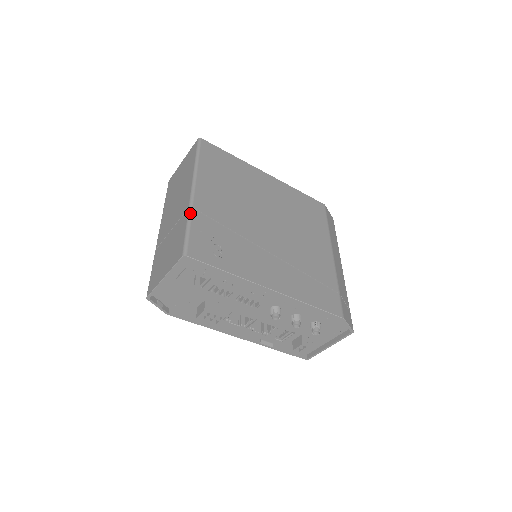
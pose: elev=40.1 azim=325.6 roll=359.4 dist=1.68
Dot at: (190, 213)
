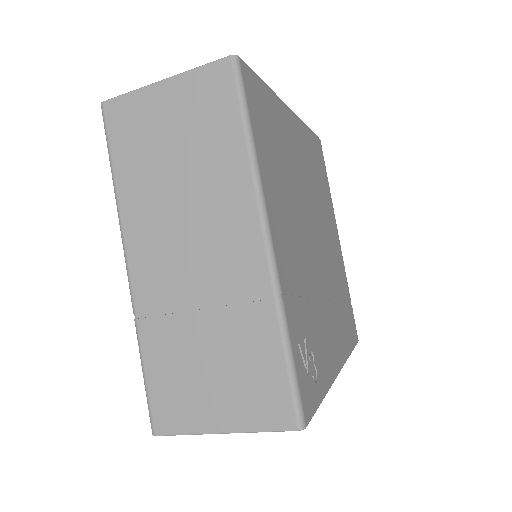
Dot at: (283, 313)
